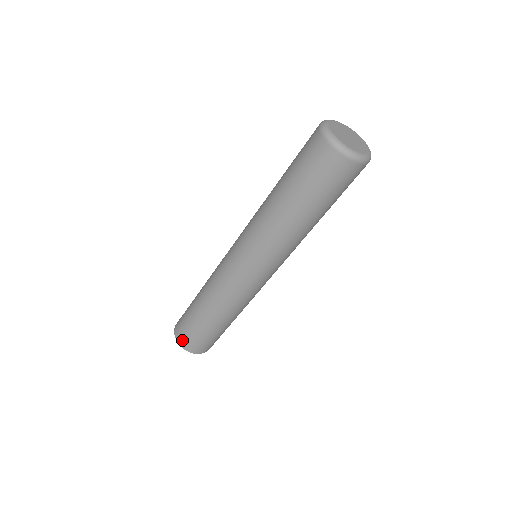
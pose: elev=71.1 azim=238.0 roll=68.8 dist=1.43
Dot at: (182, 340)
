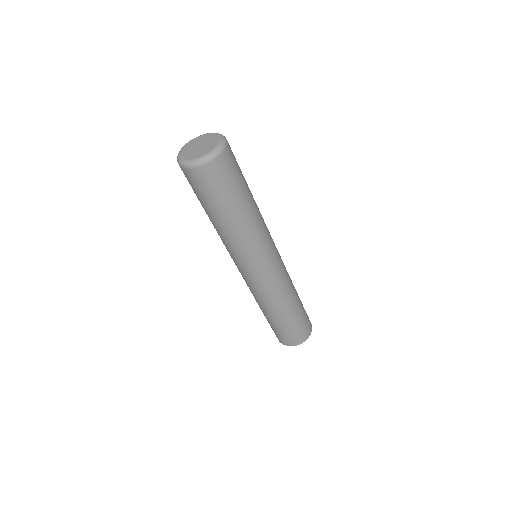
Dot at: (285, 342)
